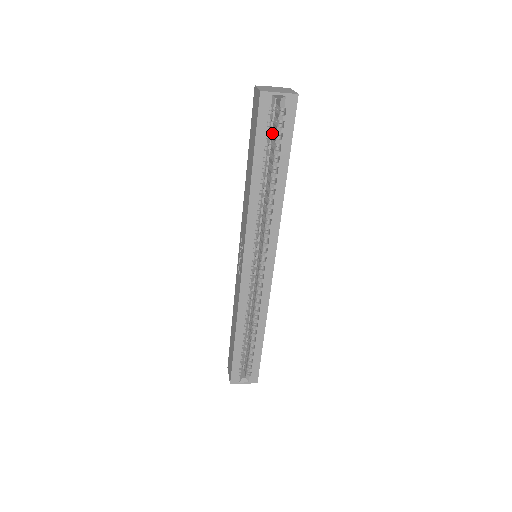
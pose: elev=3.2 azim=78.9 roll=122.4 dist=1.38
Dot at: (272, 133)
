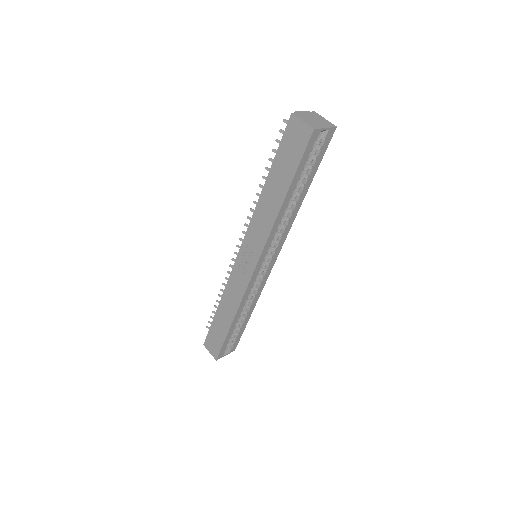
Dot at: occluded
